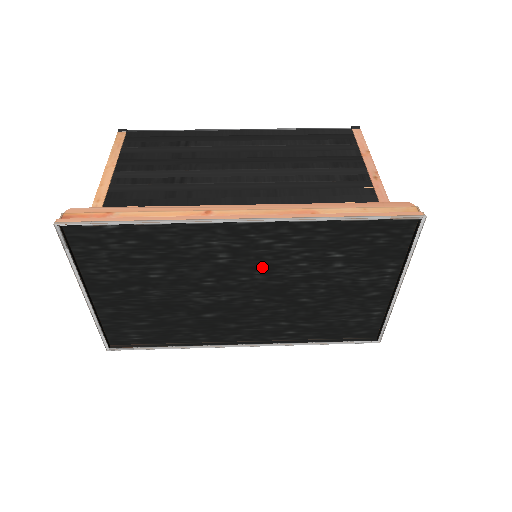
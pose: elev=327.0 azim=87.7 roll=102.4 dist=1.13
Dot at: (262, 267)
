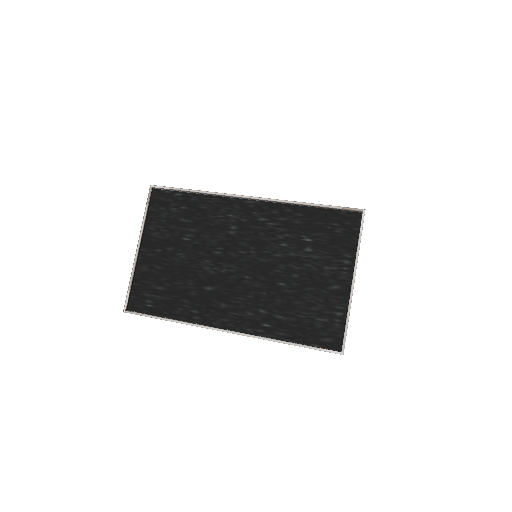
Dot at: (256, 243)
